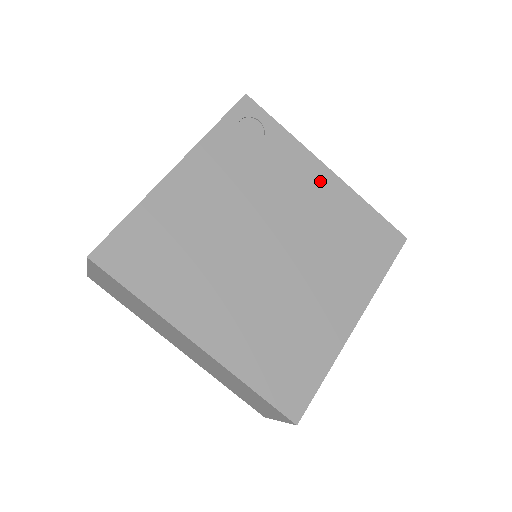
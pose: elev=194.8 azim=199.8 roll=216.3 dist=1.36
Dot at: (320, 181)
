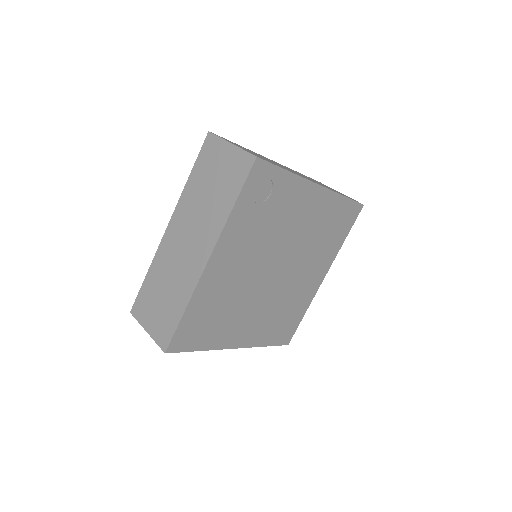
Dot at: (312, 201)
